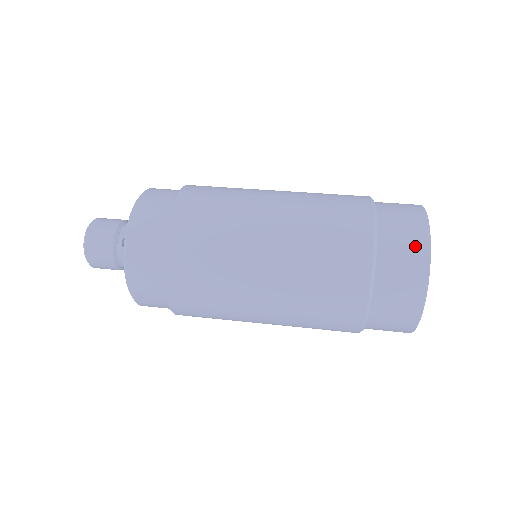
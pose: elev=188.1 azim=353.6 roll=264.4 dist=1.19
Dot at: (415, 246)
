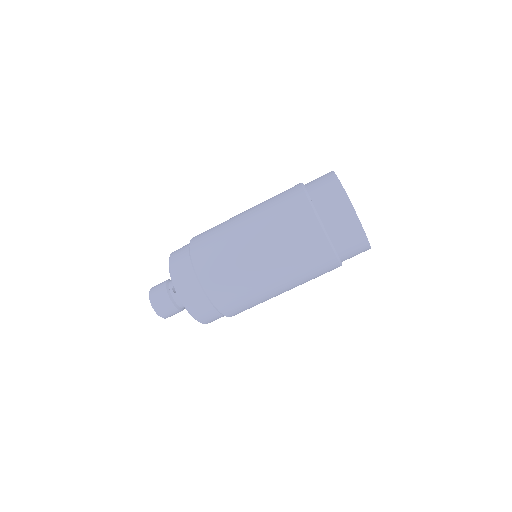
Dot at: (334, 191)
